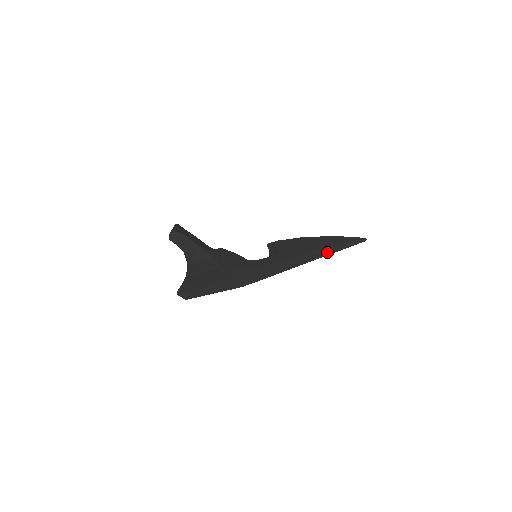
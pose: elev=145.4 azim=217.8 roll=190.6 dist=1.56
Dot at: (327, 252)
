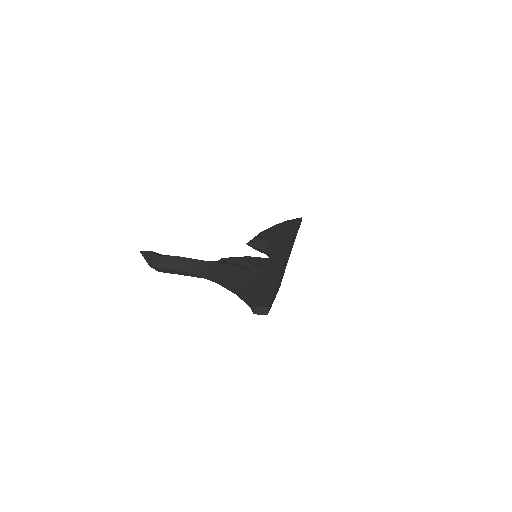
Dot at: (295, 236)
